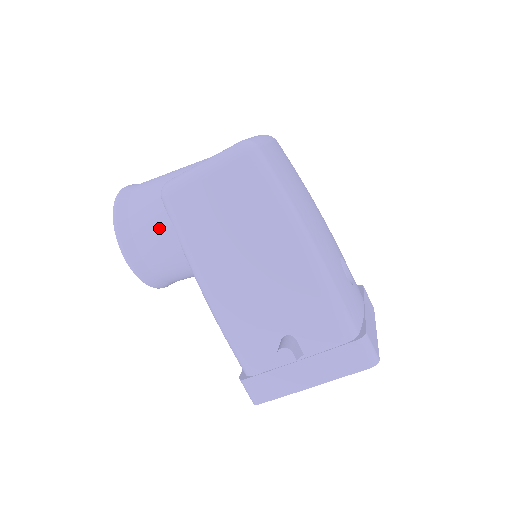
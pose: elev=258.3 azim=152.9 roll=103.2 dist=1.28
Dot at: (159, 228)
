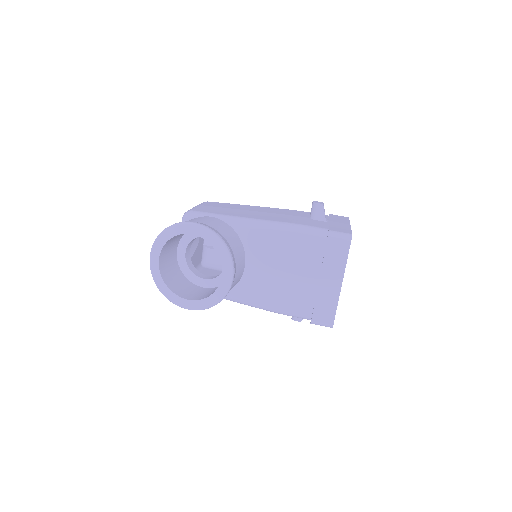
Dot at: (202, 218)
